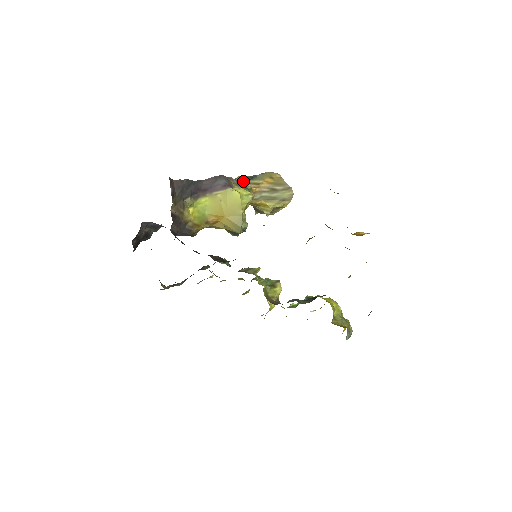
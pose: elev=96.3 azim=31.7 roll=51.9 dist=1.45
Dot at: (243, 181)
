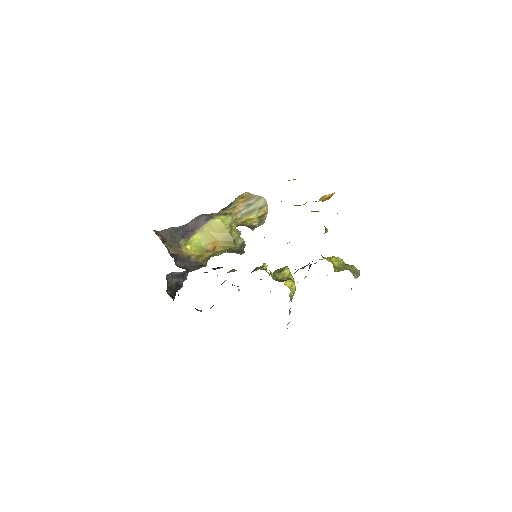
Dot at: (223, 211)
